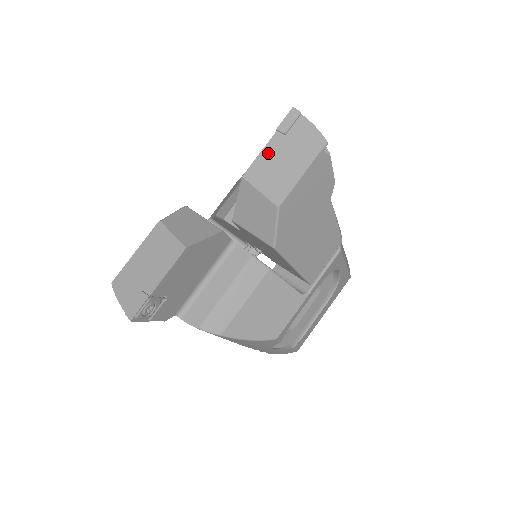
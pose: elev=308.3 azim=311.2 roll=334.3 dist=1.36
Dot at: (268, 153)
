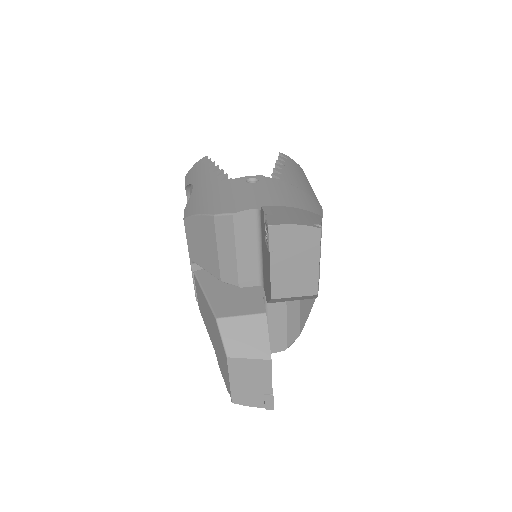
Dot at: (277, 271)
